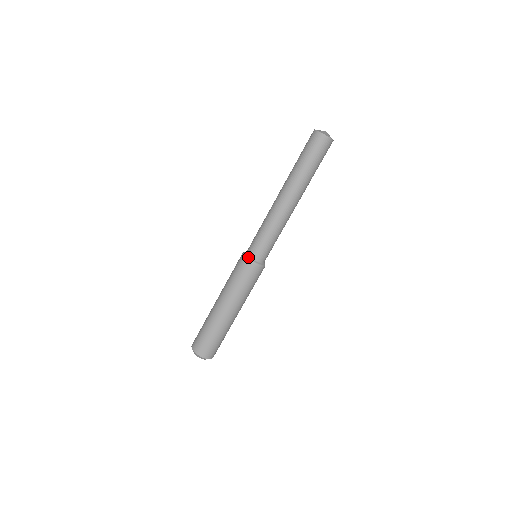
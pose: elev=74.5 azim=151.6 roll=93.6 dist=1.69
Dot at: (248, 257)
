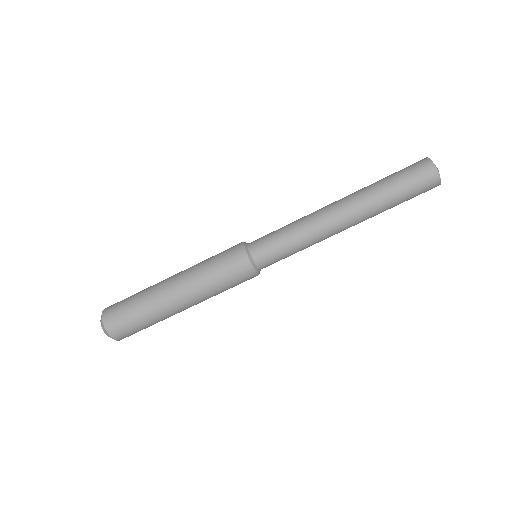
Dot at: (248, 253)
